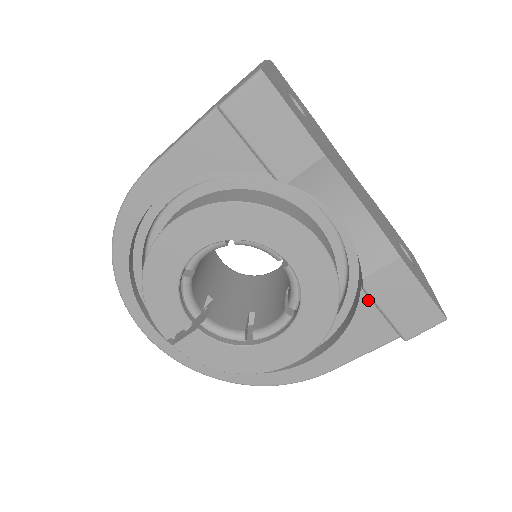
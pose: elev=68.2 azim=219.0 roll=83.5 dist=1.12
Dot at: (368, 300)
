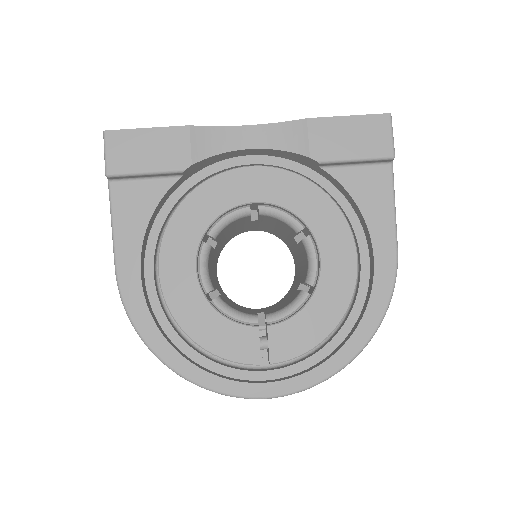
Dot at: (337, 170)
